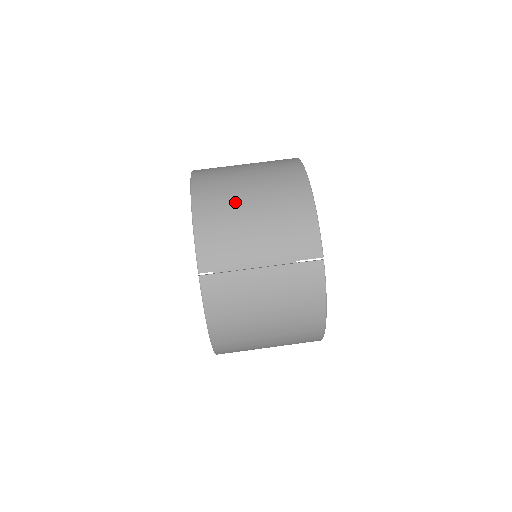
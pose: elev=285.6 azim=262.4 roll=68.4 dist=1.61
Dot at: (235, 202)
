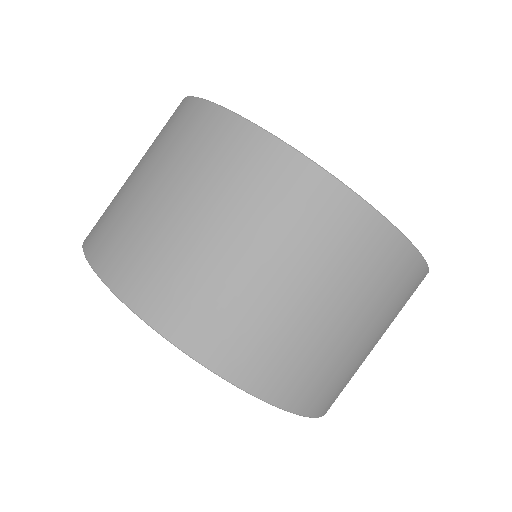
Dot at: (319, 345)
